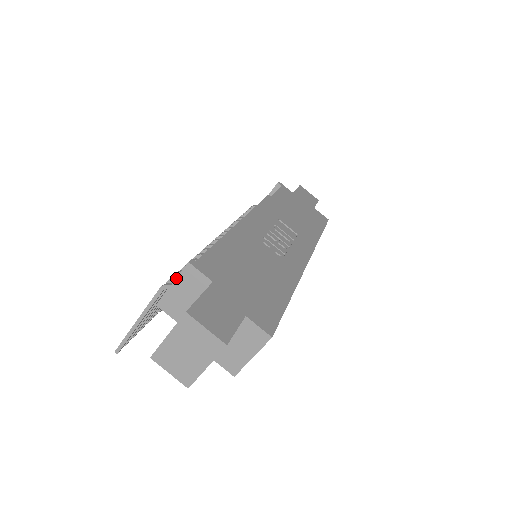
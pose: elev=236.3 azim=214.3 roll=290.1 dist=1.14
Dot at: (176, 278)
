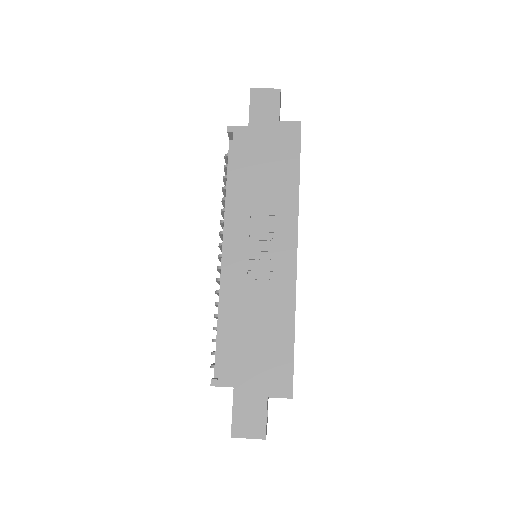
Dot at: occluded
